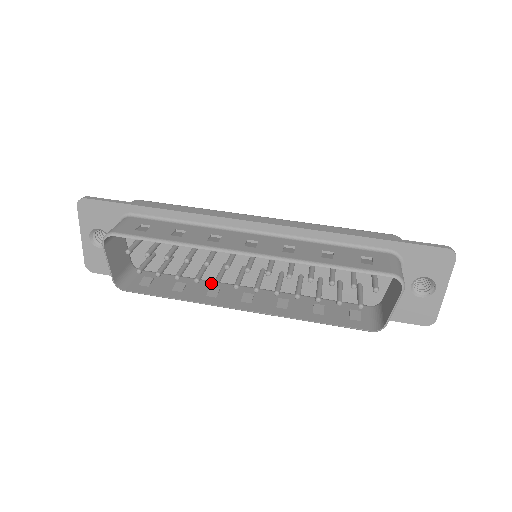
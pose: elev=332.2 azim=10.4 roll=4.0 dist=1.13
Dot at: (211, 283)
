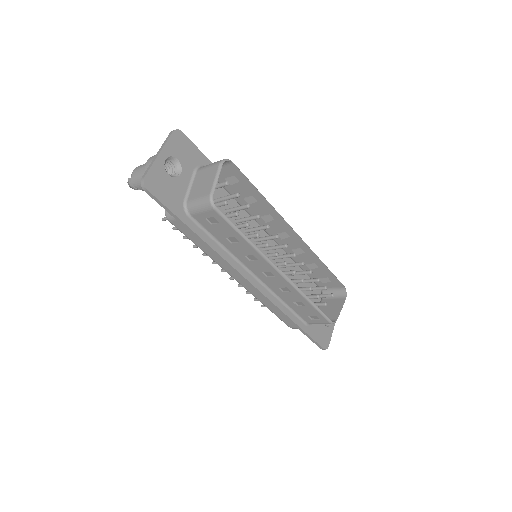
Dot at: (238, 254)
